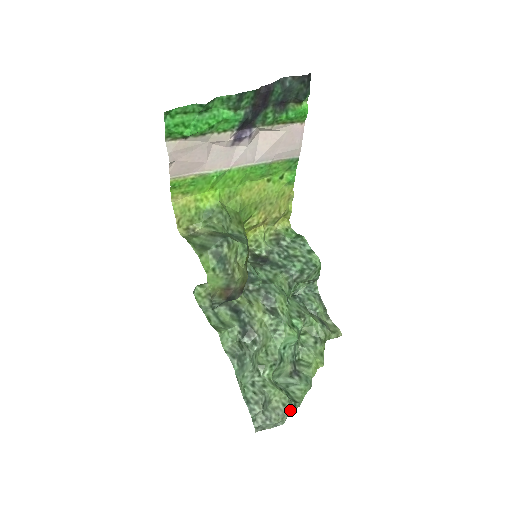
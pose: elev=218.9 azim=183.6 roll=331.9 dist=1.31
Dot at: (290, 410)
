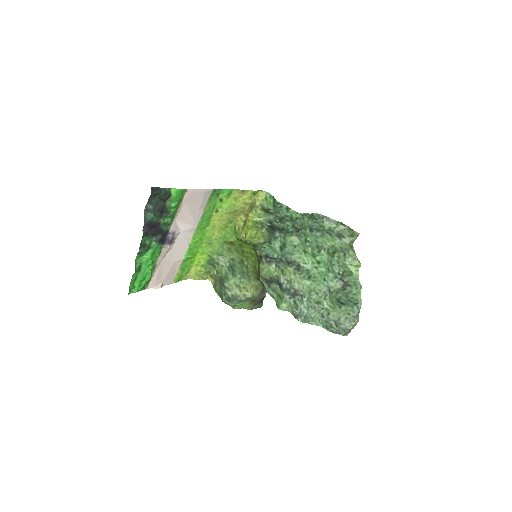
Dot at: (355, 314)
